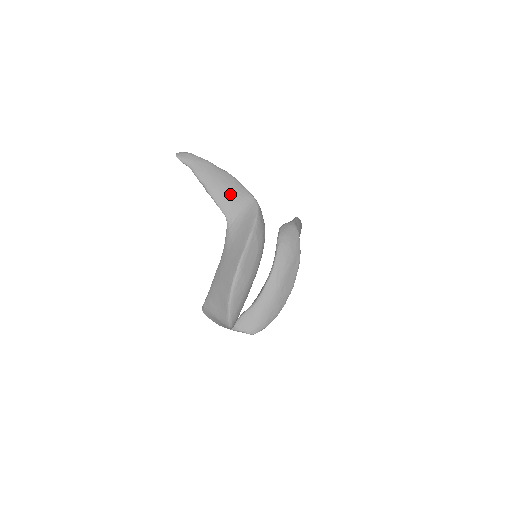
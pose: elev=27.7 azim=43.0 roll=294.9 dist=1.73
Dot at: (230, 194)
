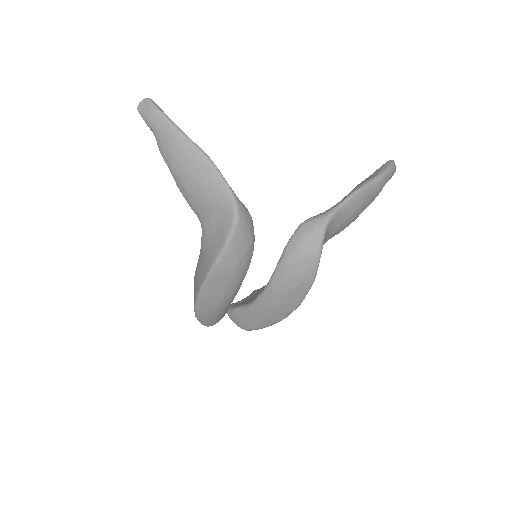
Dot at: (200, 194)
